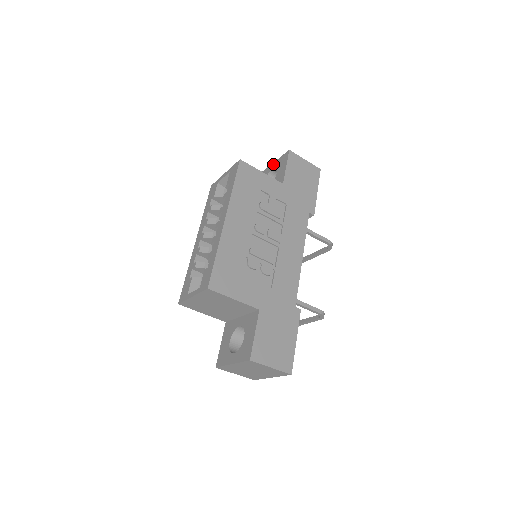
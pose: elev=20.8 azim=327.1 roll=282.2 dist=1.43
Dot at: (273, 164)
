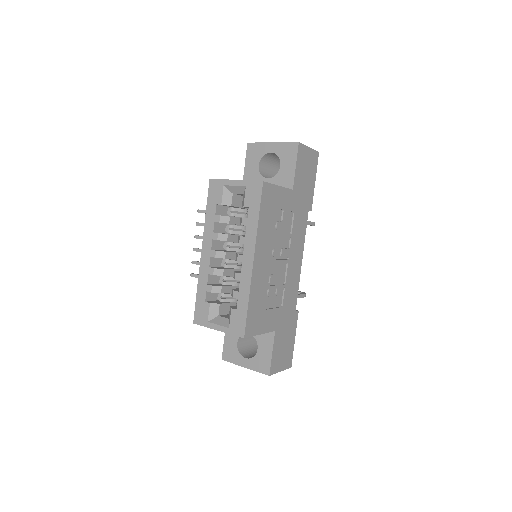
Dot at: (273, 145)
